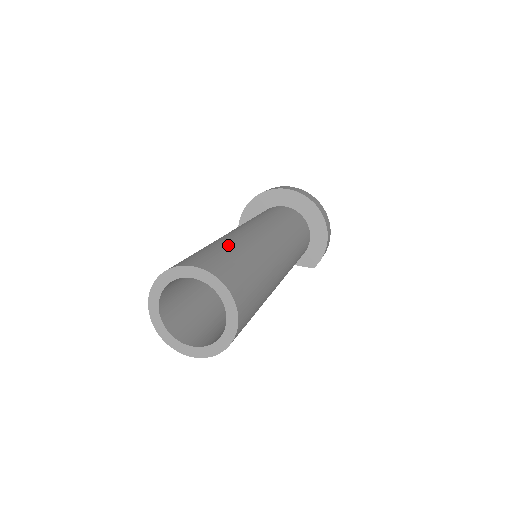
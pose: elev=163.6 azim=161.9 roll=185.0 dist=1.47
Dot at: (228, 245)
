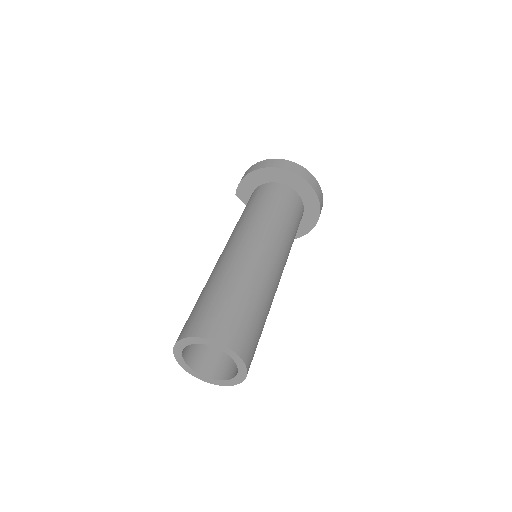
Dot at: (257, 303)
